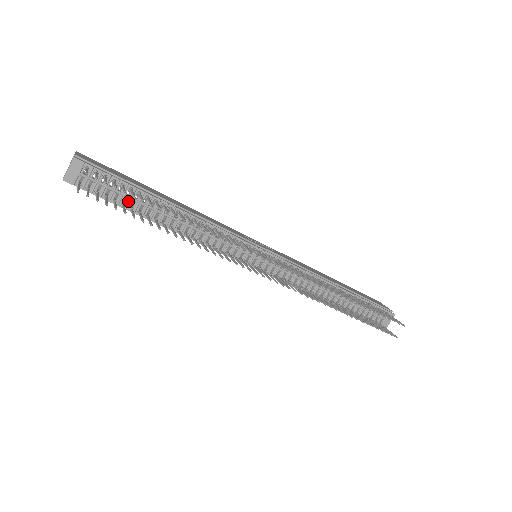
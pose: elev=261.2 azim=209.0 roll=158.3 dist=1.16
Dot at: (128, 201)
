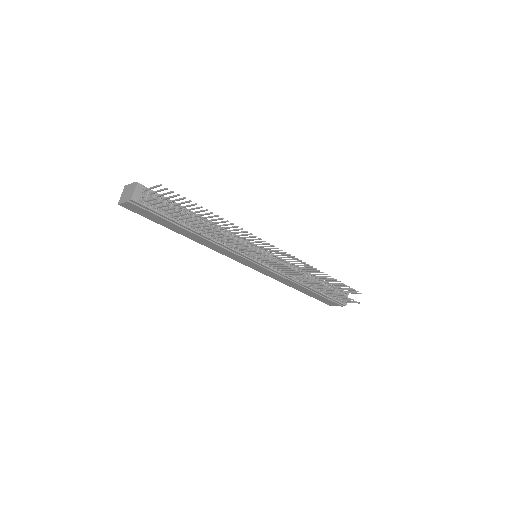
Dot at: (174, 214)
